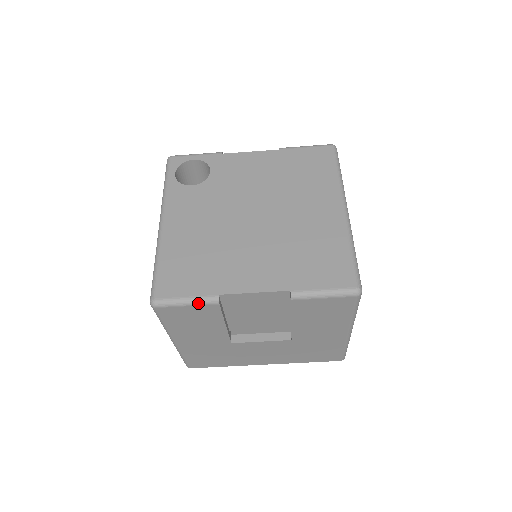
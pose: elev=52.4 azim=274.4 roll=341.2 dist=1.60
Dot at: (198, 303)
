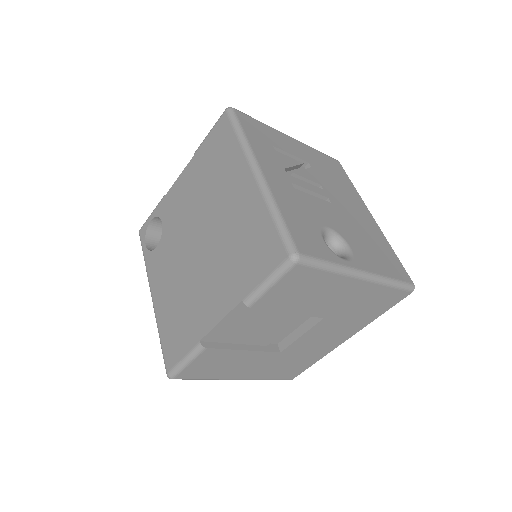
Dot at: (193, 358)
